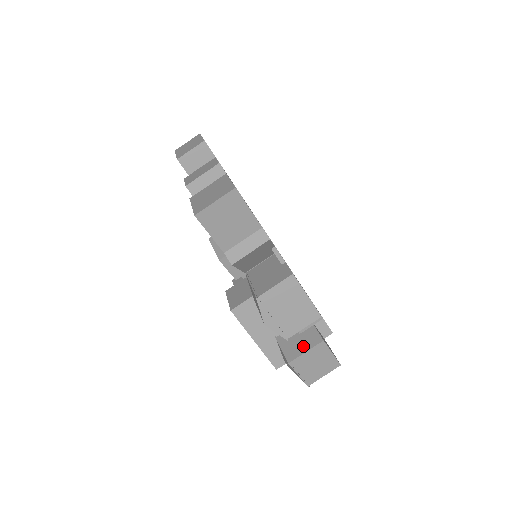
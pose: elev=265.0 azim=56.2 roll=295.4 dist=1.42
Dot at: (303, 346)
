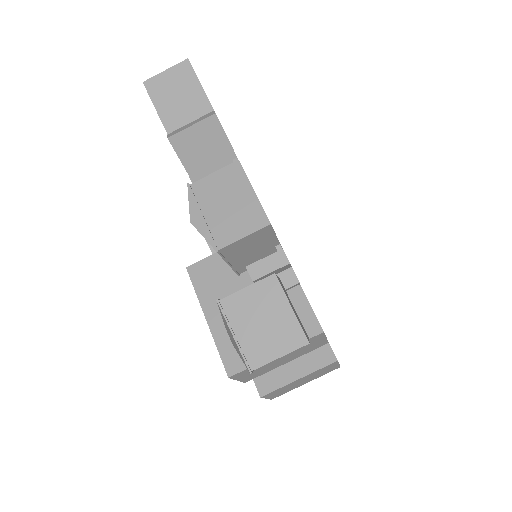
Dot at: occluded
